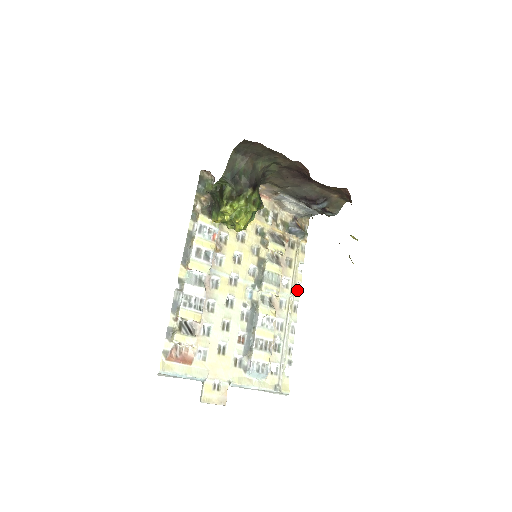
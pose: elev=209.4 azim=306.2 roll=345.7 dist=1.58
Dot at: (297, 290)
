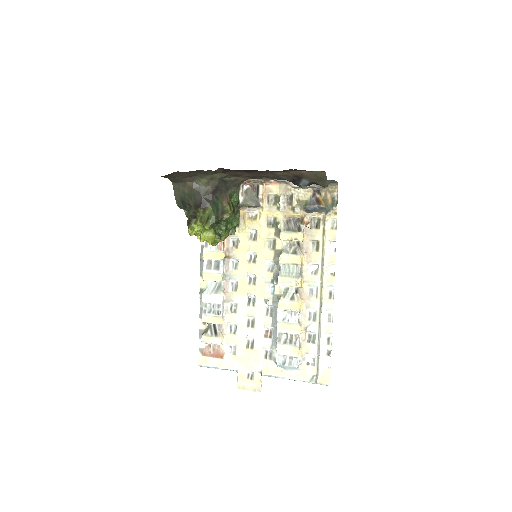
Dot at: (331, 273)
